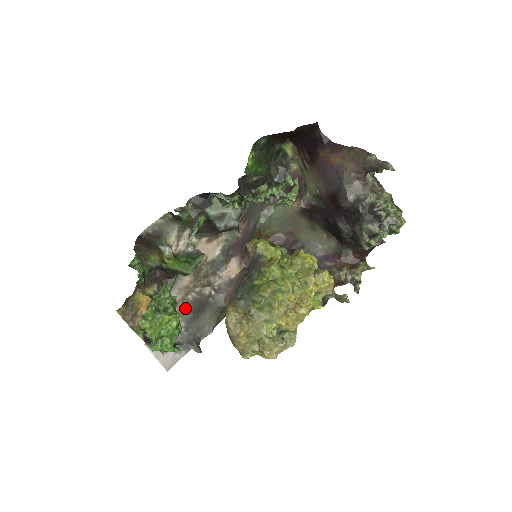
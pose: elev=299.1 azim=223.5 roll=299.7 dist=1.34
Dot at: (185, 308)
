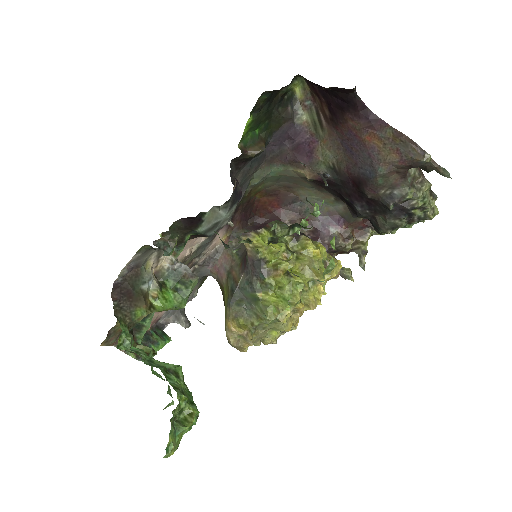
Dot at: occluded
